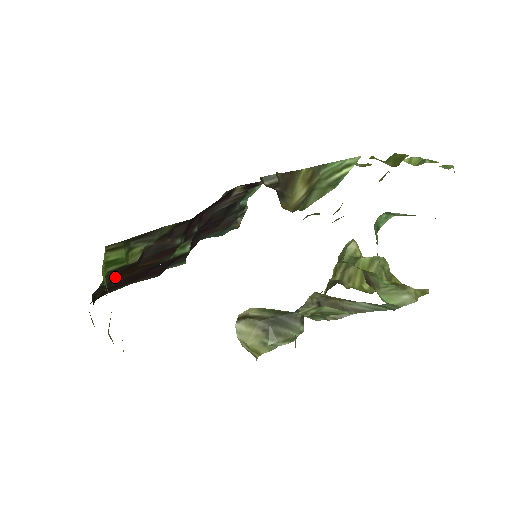
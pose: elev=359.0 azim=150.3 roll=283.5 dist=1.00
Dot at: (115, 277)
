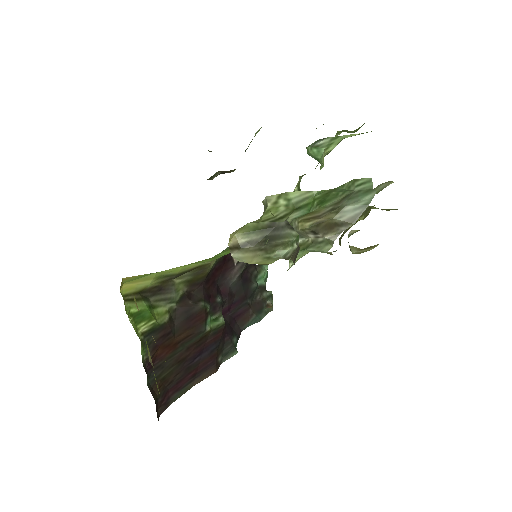
Dot at: (159, 353)
